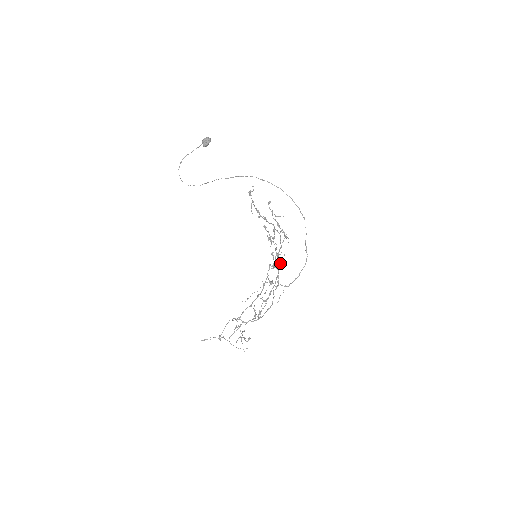
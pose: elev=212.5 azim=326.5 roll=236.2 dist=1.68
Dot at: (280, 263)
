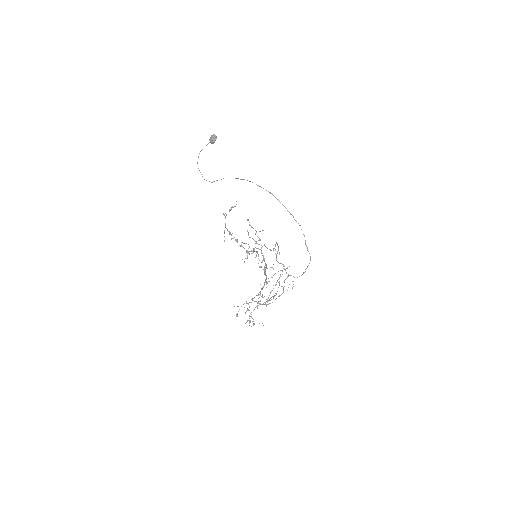
Dot at: occluded
